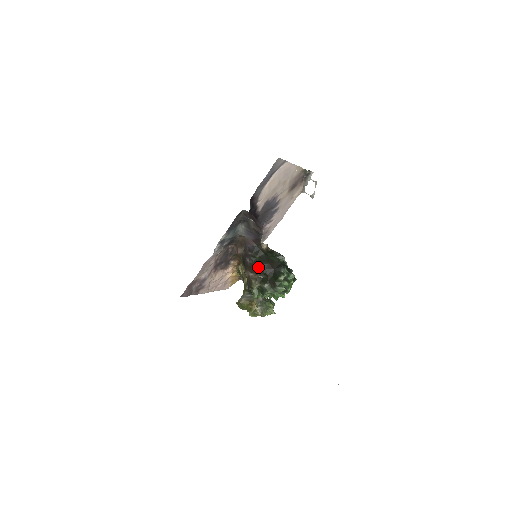
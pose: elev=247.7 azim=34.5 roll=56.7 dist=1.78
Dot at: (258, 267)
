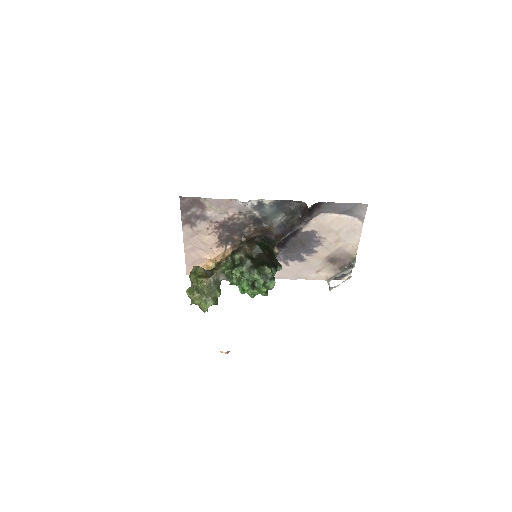
Dot at: (260, 246)
